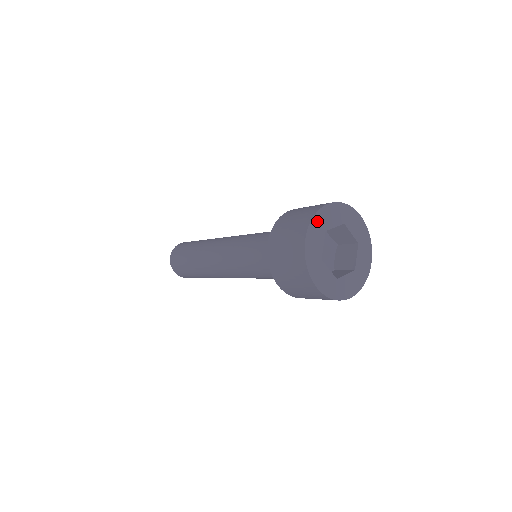
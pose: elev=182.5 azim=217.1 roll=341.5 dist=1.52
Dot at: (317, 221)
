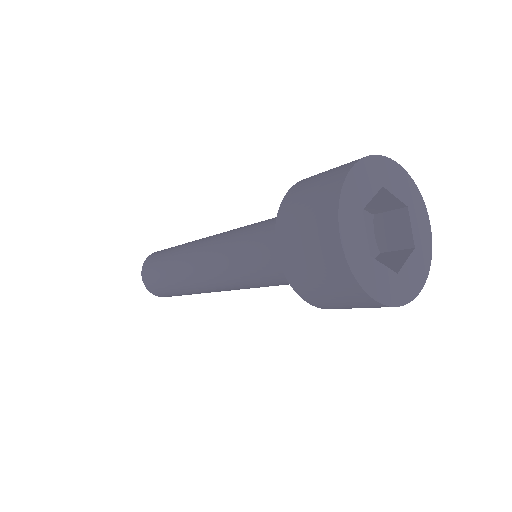
Dot at: (347, 200)
